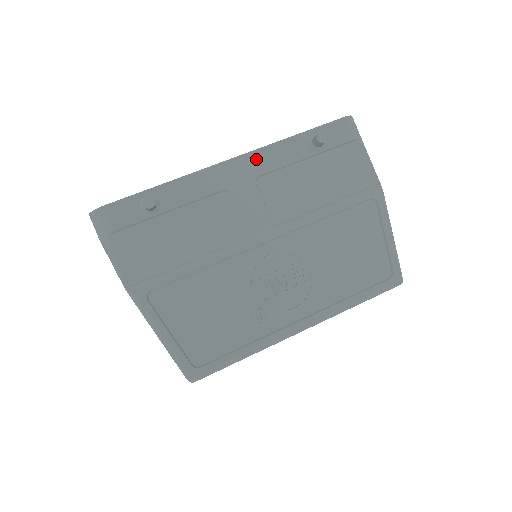
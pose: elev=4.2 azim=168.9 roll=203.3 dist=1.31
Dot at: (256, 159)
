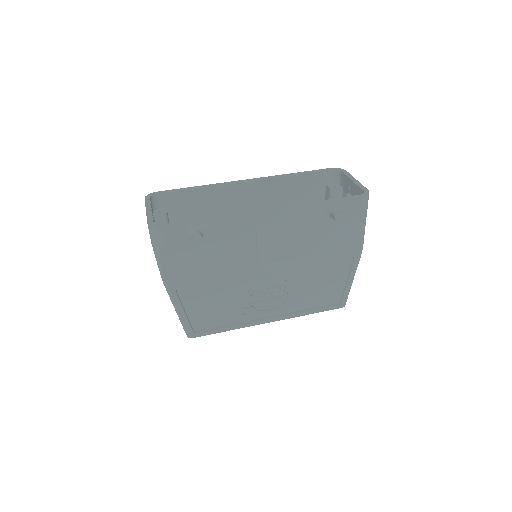
Dot at: (285, 215)
